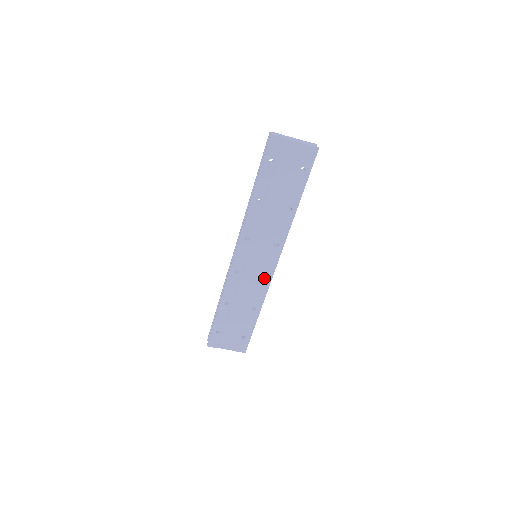
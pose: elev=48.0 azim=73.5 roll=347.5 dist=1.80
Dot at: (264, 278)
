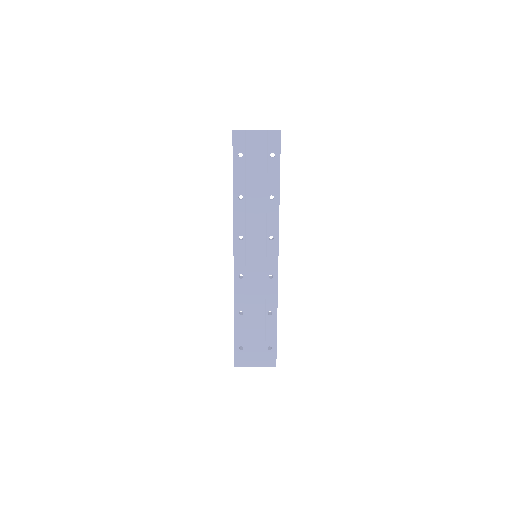
Dot at: (270, 277)
